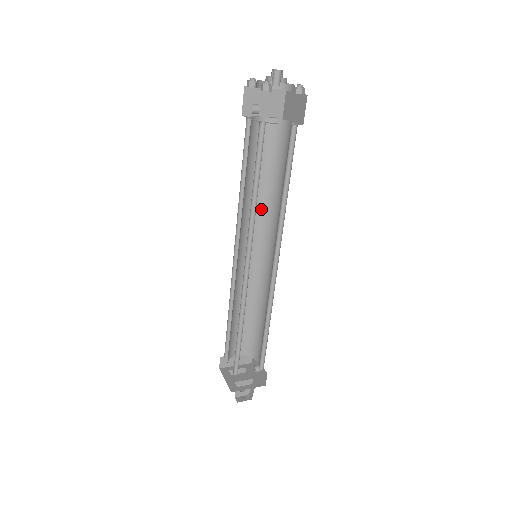
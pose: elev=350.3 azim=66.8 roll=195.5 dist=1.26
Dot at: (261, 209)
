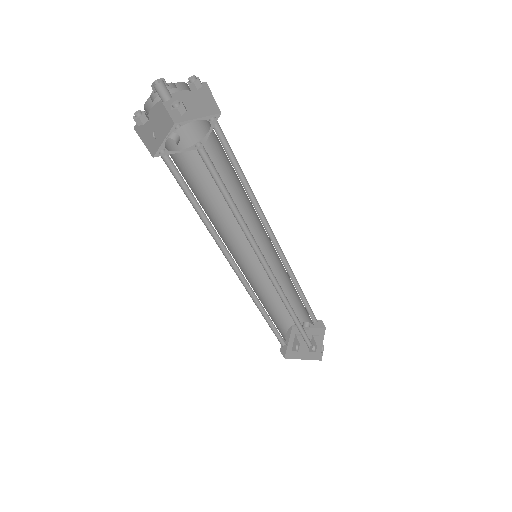
Dot at: (222, 218)
